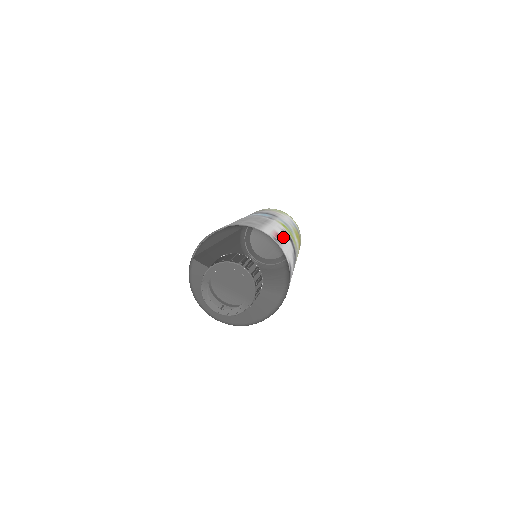
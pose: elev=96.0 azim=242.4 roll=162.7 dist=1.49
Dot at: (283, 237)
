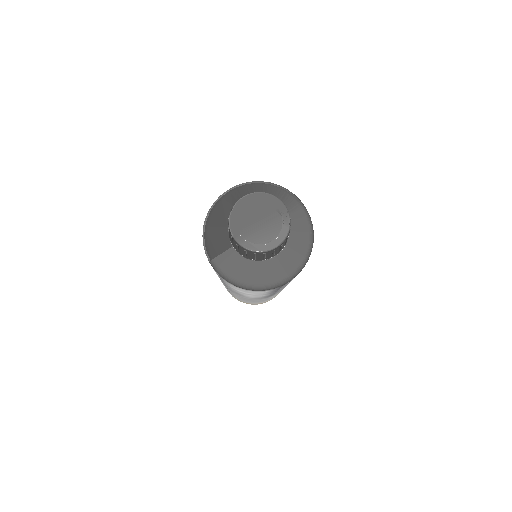
Dot at: occluded
